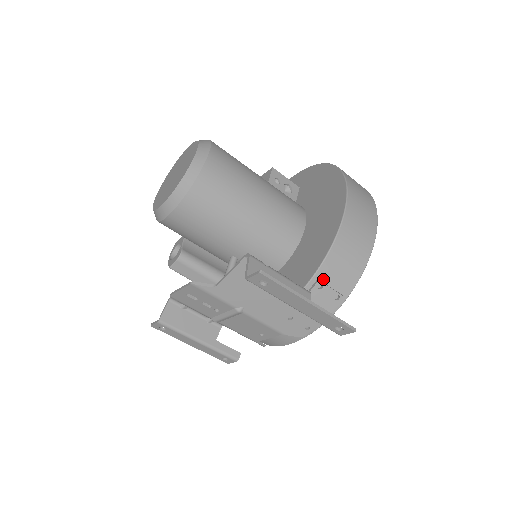
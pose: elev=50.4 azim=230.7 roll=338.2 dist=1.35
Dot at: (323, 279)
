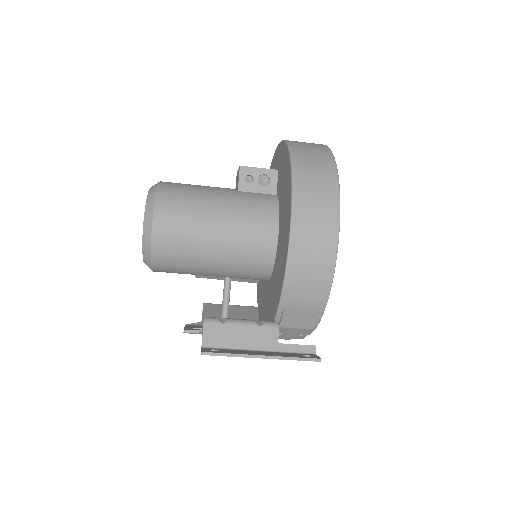
Dot at: (289, 307)
